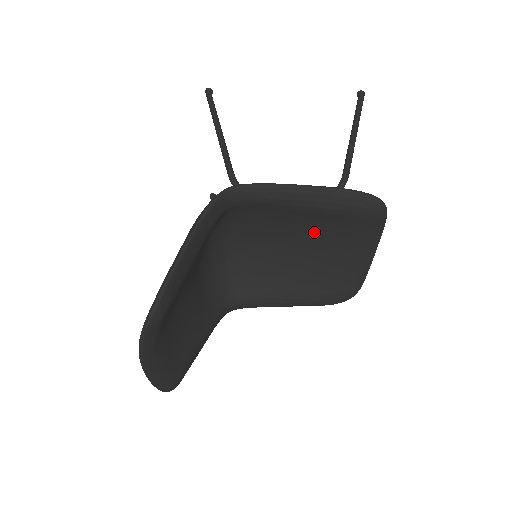
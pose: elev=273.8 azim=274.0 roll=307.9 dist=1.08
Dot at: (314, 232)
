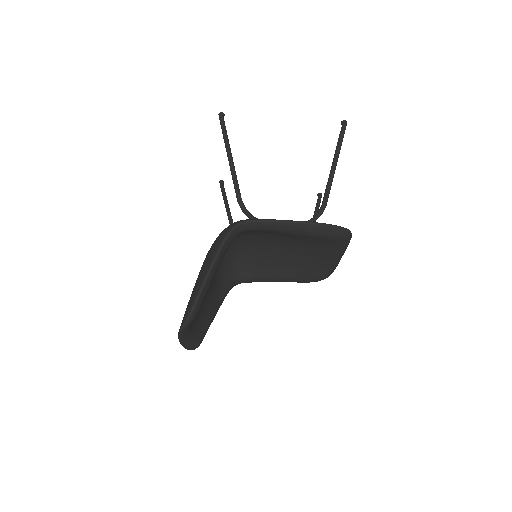
Dot at: (299, 243)
